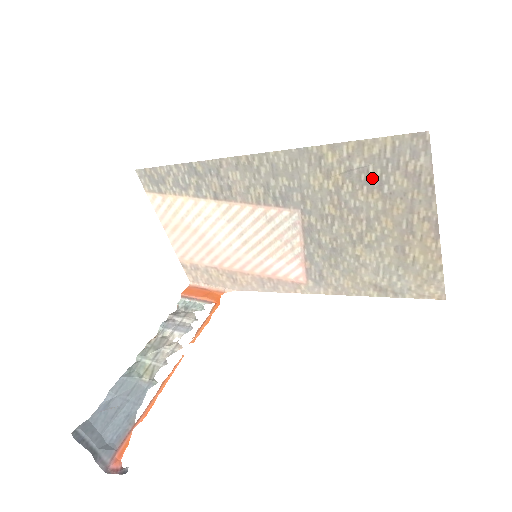
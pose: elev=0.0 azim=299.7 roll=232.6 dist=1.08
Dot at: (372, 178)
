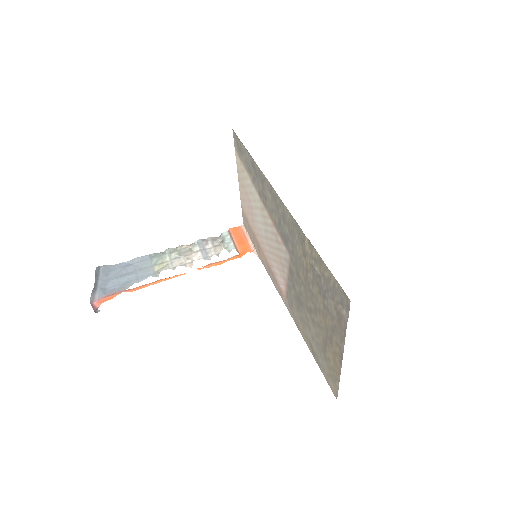
Dot at: (322, 287)
